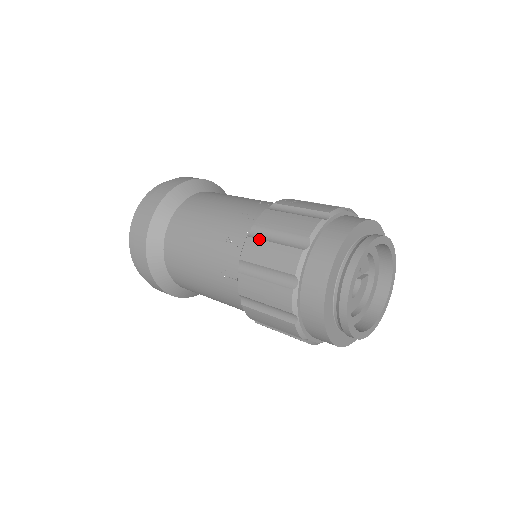
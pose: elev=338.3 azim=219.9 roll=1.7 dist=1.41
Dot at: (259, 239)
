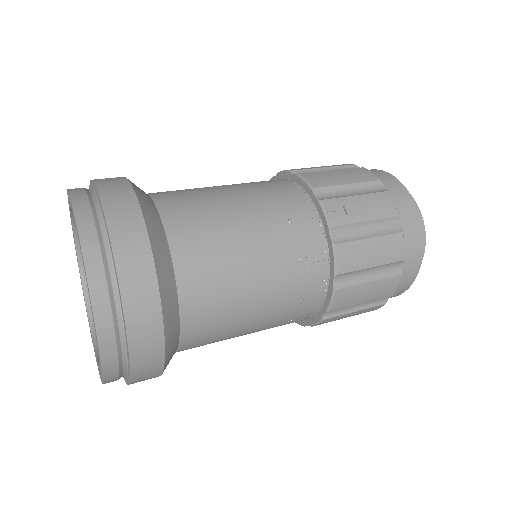
Dot at: (352, 287)
